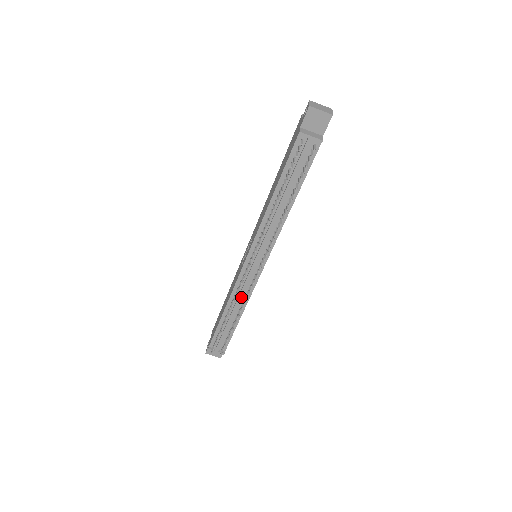
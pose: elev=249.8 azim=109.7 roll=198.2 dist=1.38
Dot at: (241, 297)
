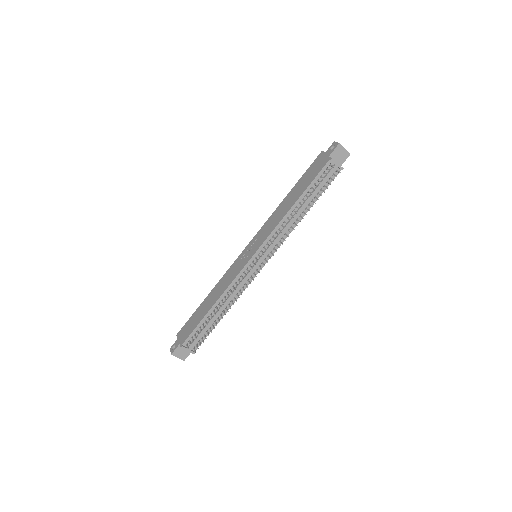
Dot at: (236, 291)
